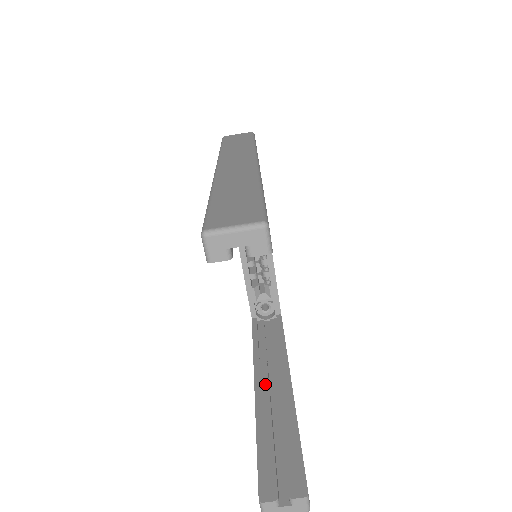
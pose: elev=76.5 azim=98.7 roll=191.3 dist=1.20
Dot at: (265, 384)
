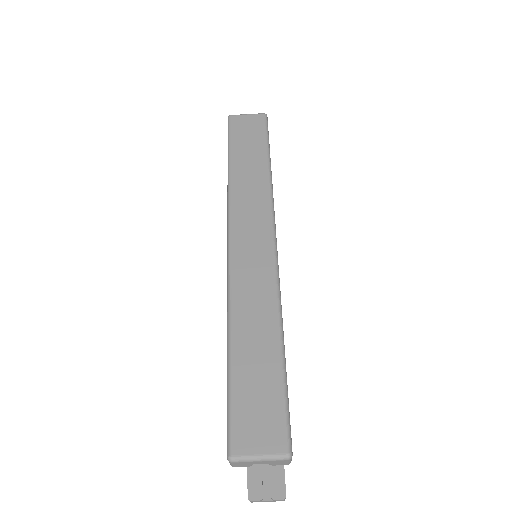
Dot at: occluded
